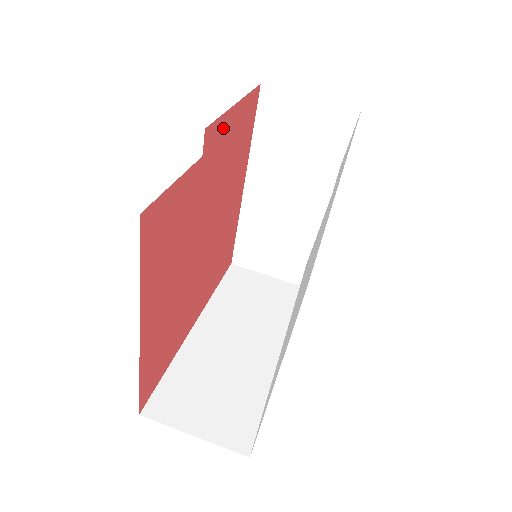
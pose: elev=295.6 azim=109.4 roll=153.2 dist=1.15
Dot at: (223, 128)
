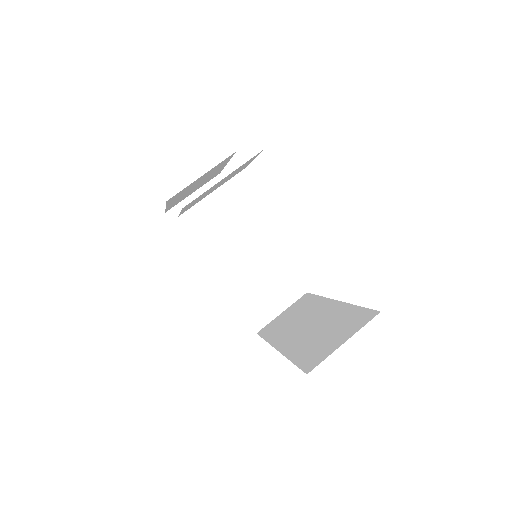
Dot at: occluded
